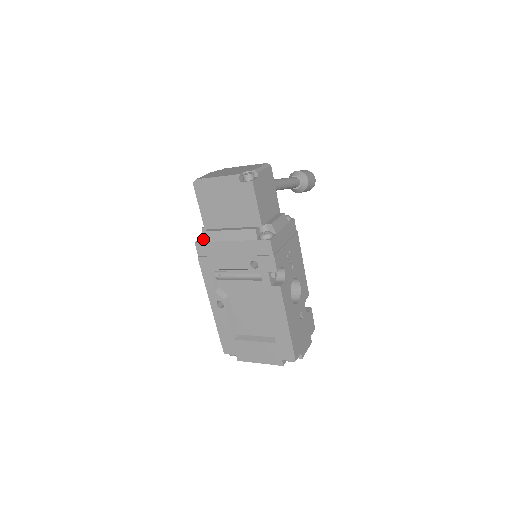
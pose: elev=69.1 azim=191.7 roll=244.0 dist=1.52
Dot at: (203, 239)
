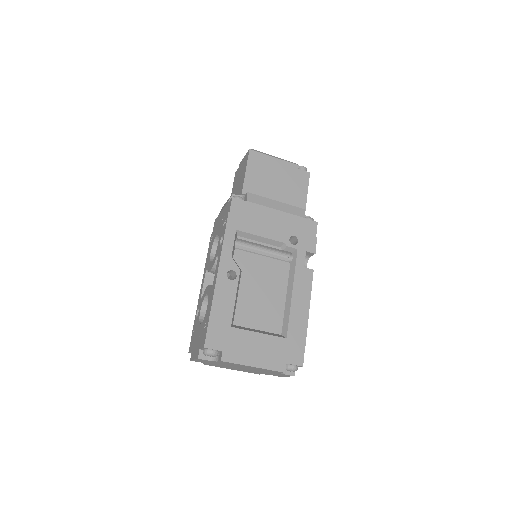
Dot at: (242, 198)
